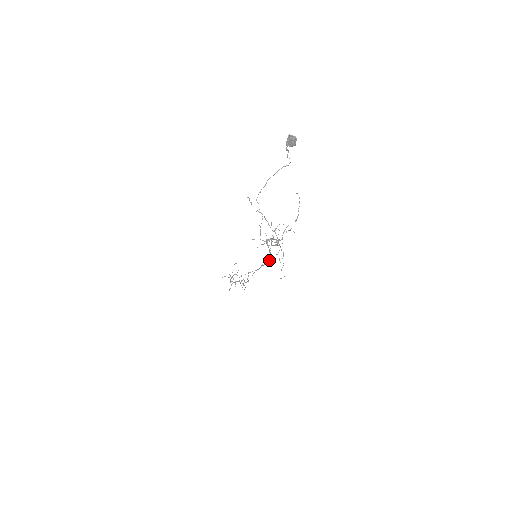
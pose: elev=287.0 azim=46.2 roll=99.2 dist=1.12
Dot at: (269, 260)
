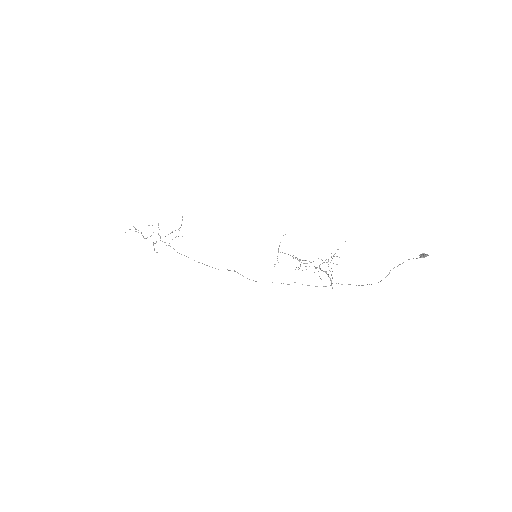
Dot at: occluded
